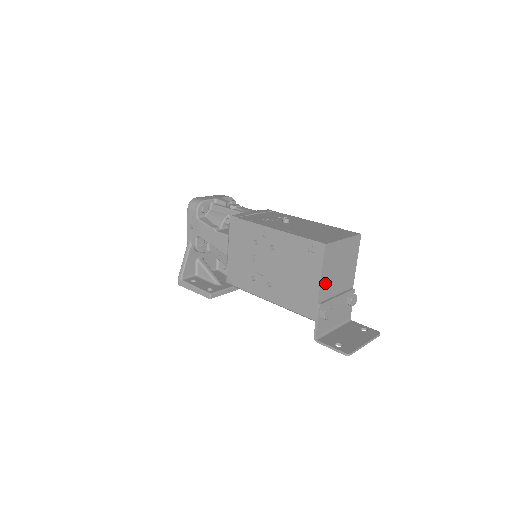
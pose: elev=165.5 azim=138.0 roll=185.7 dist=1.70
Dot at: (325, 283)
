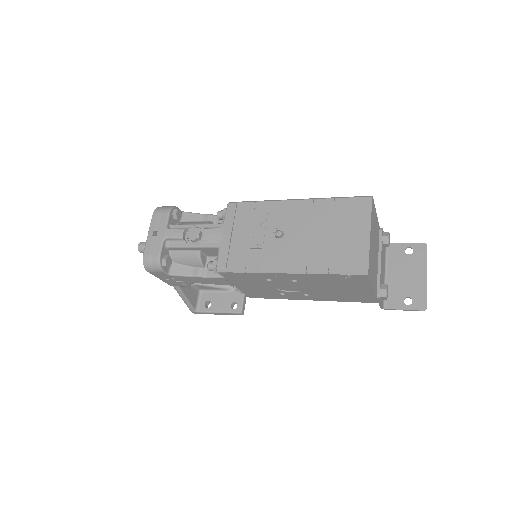
Dot at: (374, 280)
